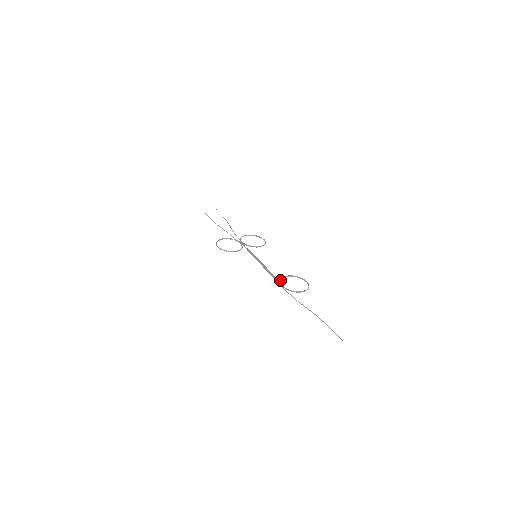
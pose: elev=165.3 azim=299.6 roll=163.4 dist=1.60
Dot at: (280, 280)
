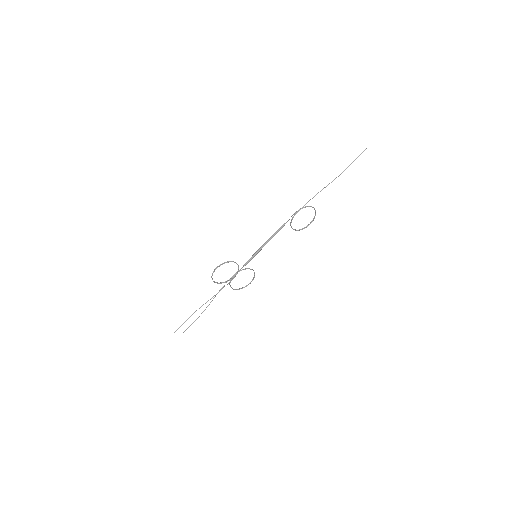
Dot at: (291, 221)
